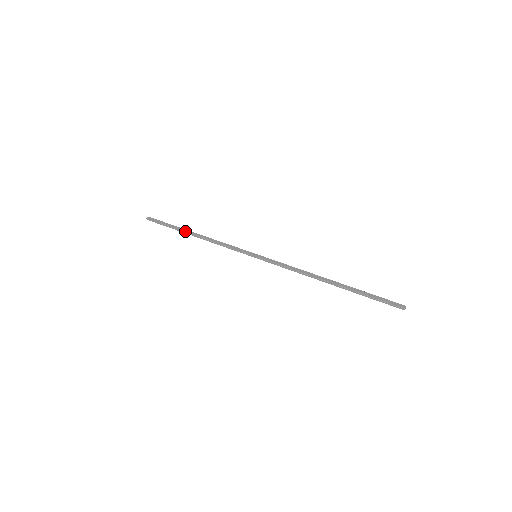
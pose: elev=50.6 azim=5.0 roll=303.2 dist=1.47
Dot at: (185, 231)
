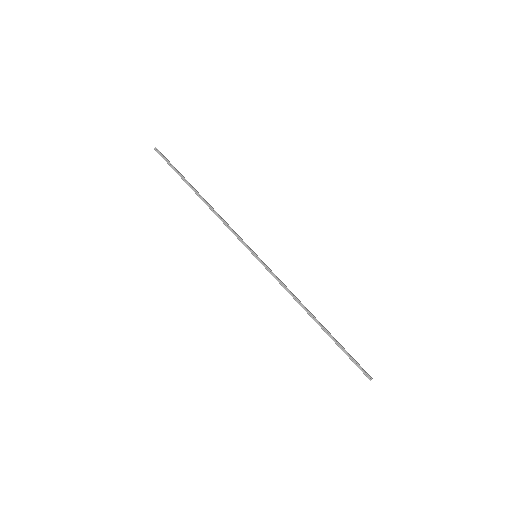
Dot at: (193, 187)
